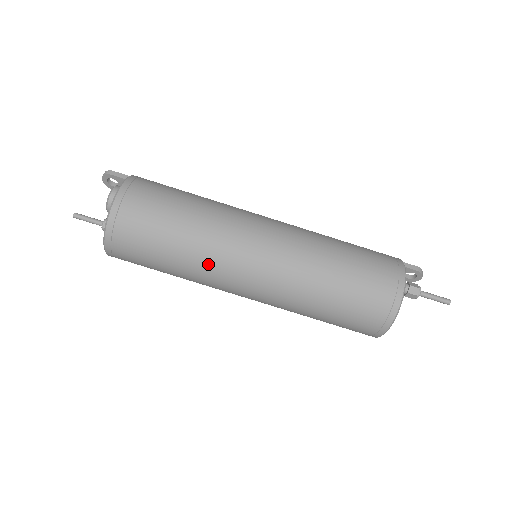
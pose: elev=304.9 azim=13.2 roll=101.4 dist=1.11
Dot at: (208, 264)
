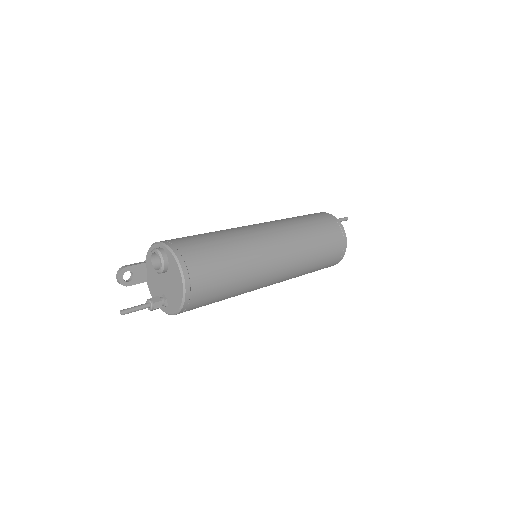
Dot at: (252, 252)
